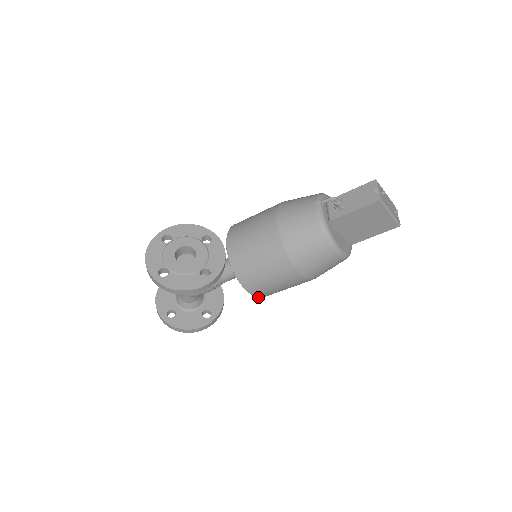
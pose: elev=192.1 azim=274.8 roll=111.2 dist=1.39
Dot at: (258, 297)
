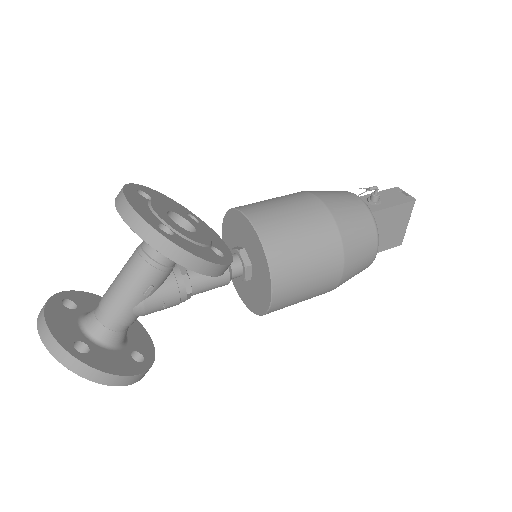
Dot at: (270, 307)
